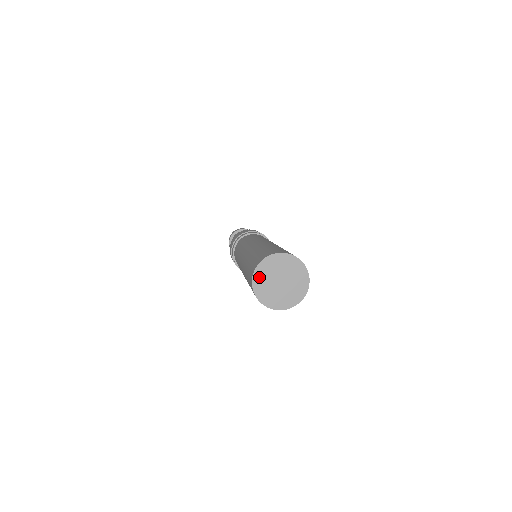
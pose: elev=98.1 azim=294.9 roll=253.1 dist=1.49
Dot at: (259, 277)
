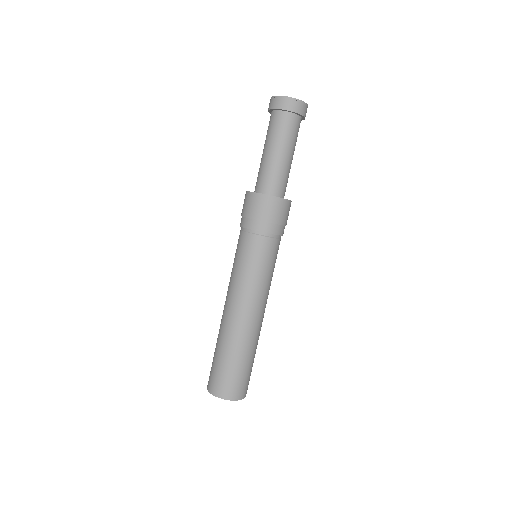
Dot at: occluded
